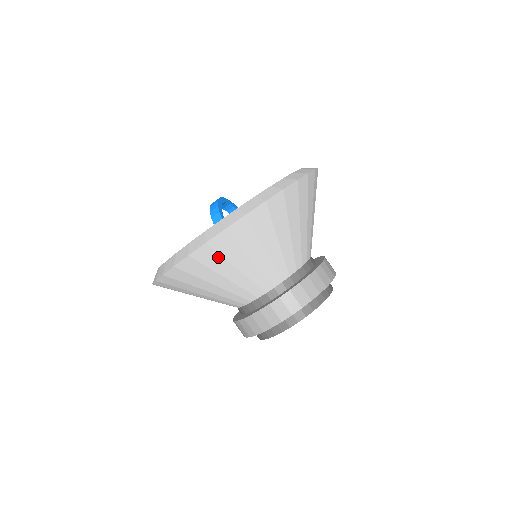
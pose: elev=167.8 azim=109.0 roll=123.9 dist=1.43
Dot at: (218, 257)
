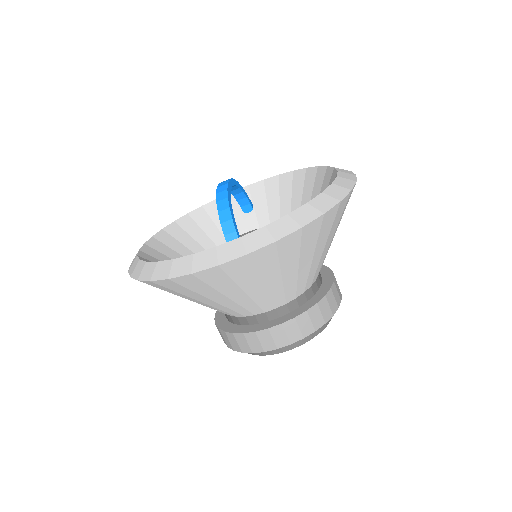
Dot at: (226, 279)
